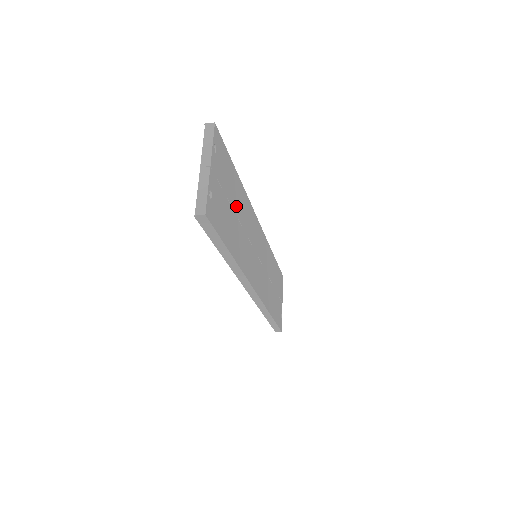
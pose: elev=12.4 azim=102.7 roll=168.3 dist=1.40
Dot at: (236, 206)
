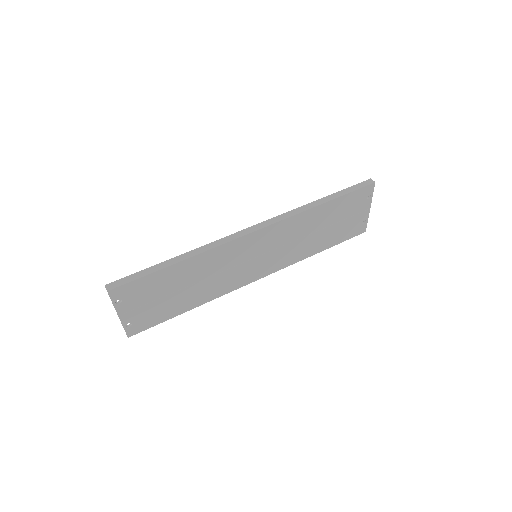
Dot at: (182, 283)
